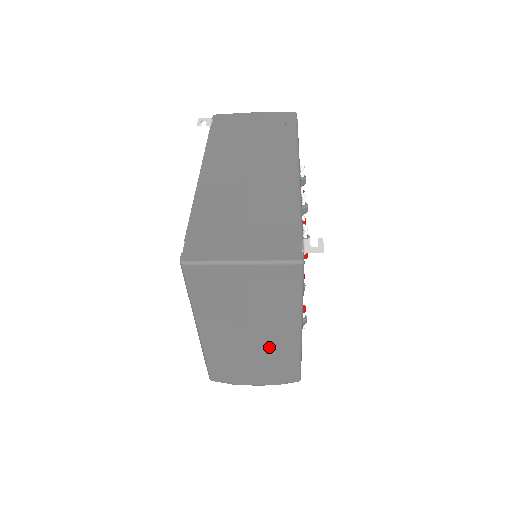
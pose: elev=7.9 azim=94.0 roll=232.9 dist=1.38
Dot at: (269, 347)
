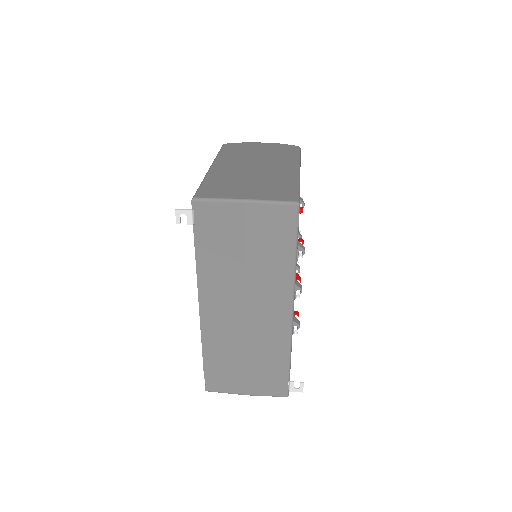
Dot at: occluded
